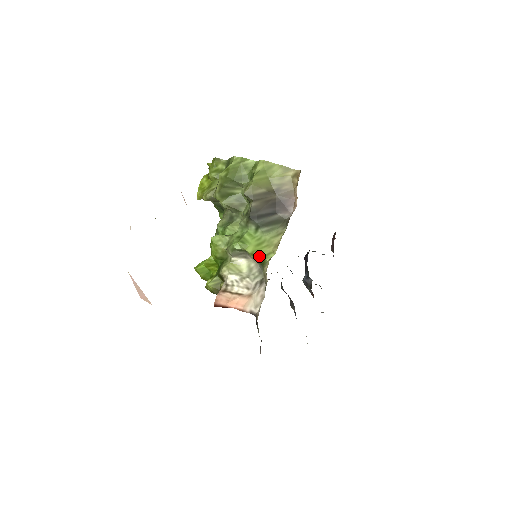
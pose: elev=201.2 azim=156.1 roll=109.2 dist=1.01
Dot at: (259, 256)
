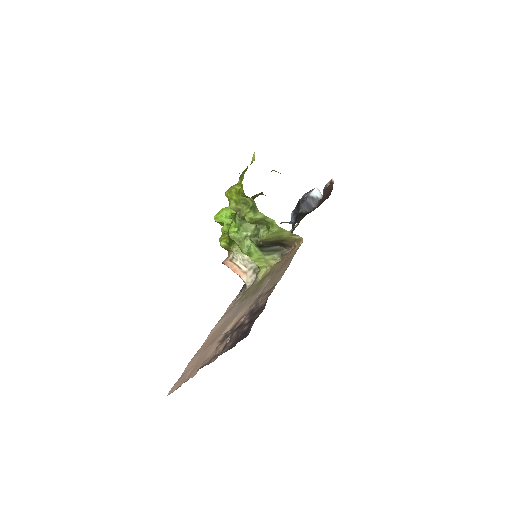
Dot at: (257, 263)
